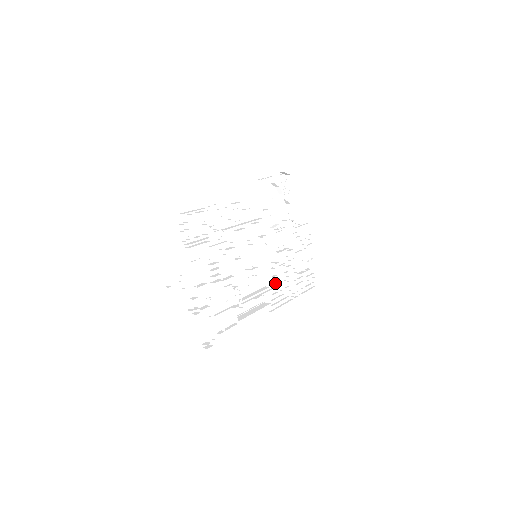
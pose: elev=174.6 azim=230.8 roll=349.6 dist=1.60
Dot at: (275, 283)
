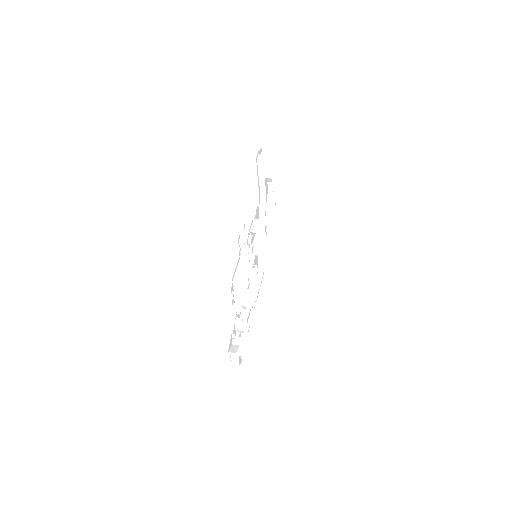
Dot at: occluded
